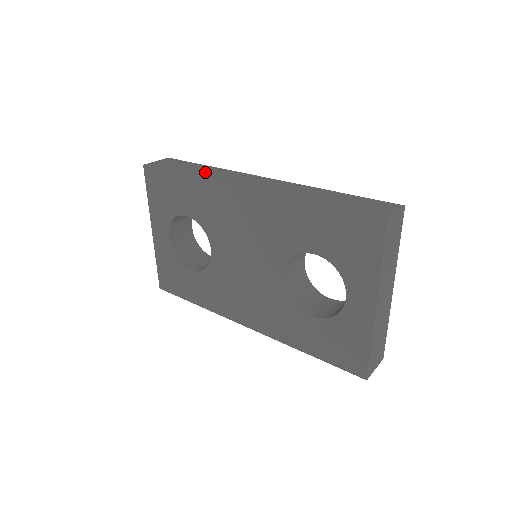
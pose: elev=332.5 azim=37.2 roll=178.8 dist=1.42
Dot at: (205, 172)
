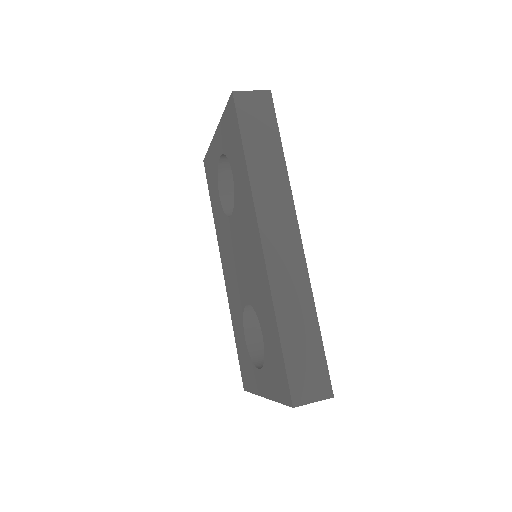
Dot at: (265, 170)
